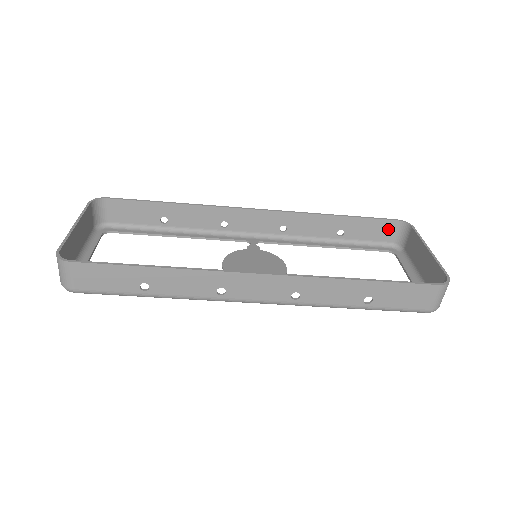
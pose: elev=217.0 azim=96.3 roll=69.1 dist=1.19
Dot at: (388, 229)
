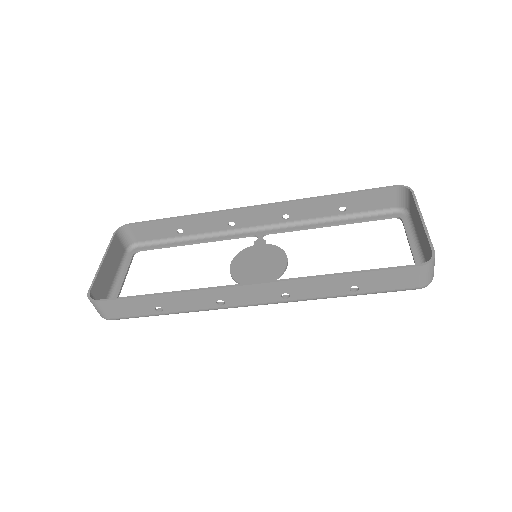
Dot at: (390, 196)
